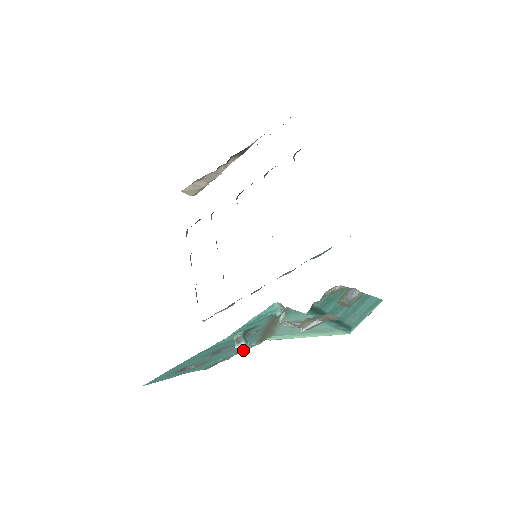
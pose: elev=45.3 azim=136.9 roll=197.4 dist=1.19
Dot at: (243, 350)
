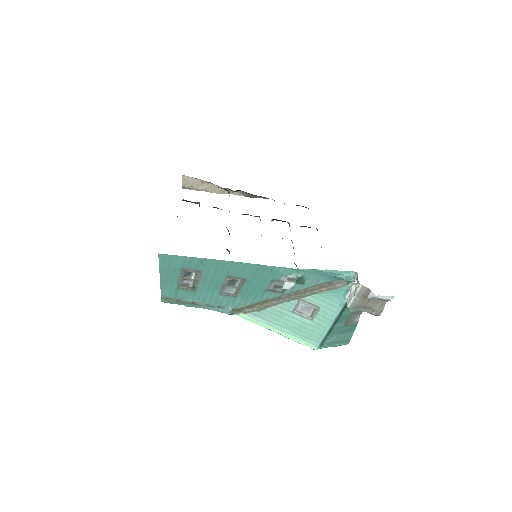
Dot at: (212, 308)
